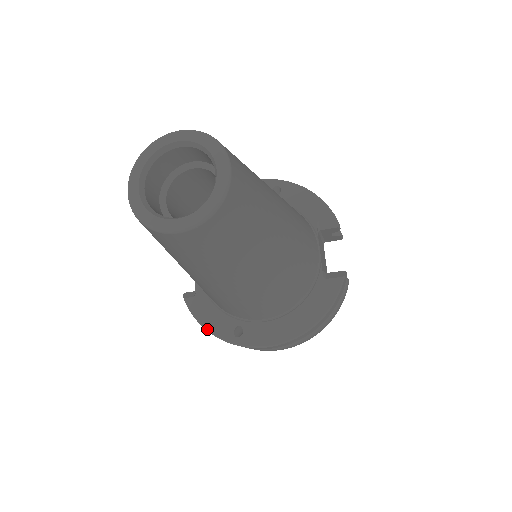
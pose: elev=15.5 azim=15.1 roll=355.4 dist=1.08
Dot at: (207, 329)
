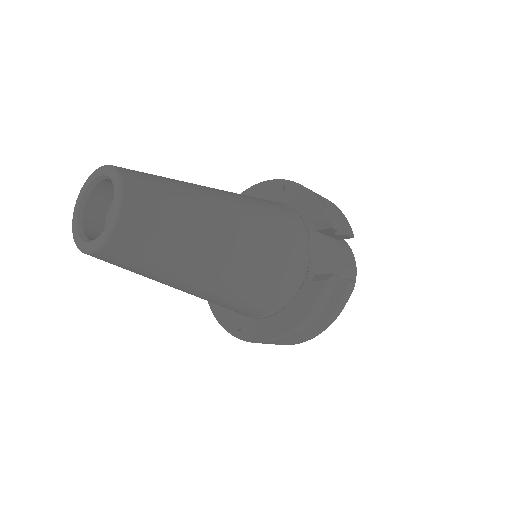
Dot at: (218, 321)
